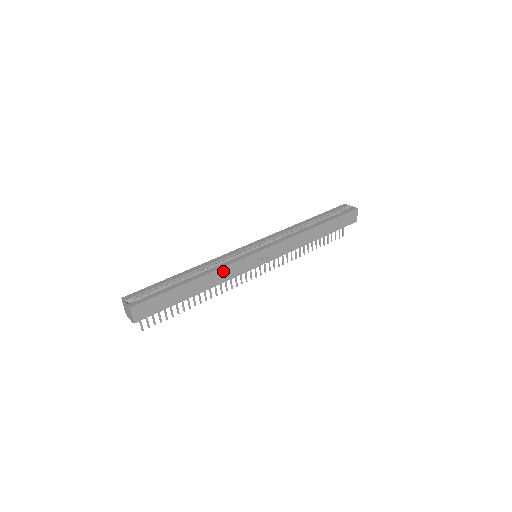
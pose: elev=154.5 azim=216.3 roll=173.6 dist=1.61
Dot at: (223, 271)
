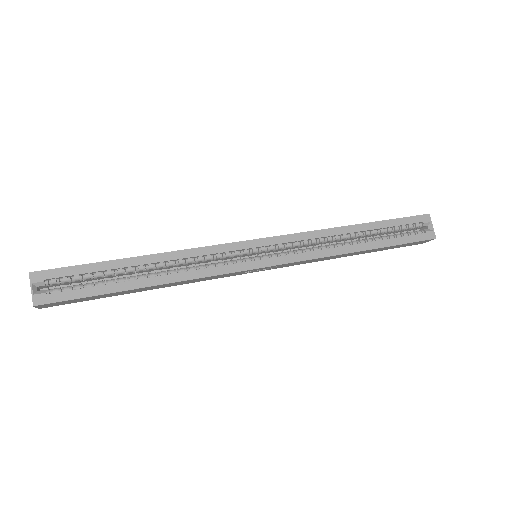
Dot at: (194, 279)
